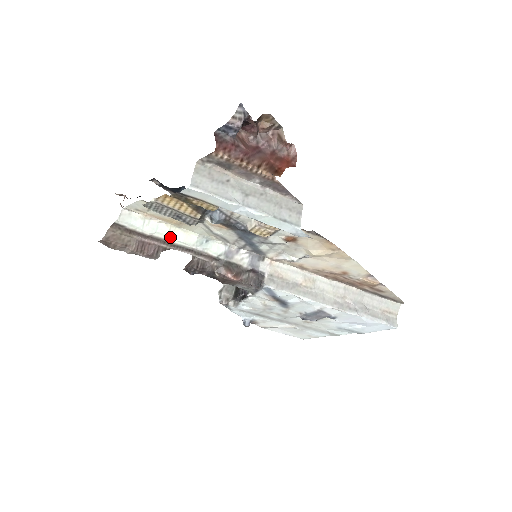
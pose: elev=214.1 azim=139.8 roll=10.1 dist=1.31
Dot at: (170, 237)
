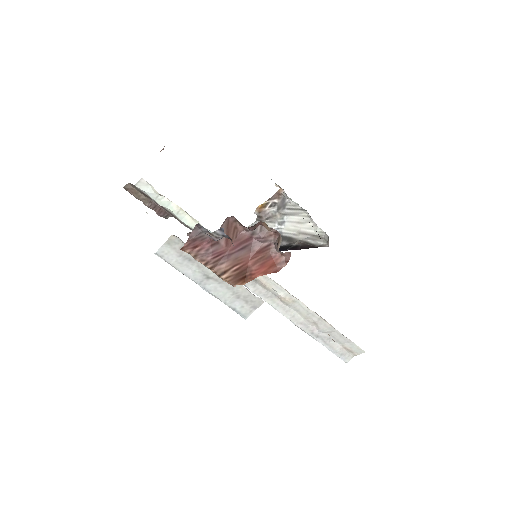
Dot at: (177, 216)
